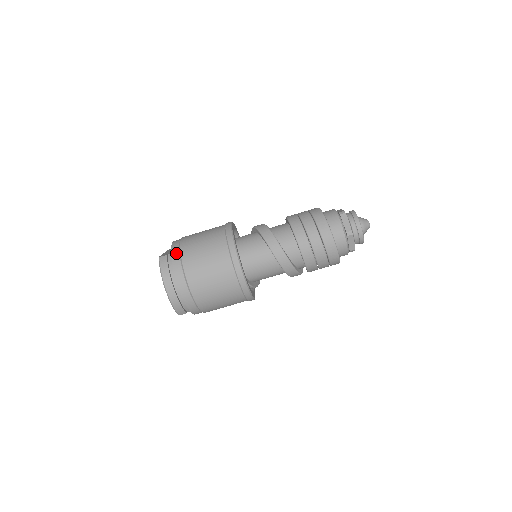
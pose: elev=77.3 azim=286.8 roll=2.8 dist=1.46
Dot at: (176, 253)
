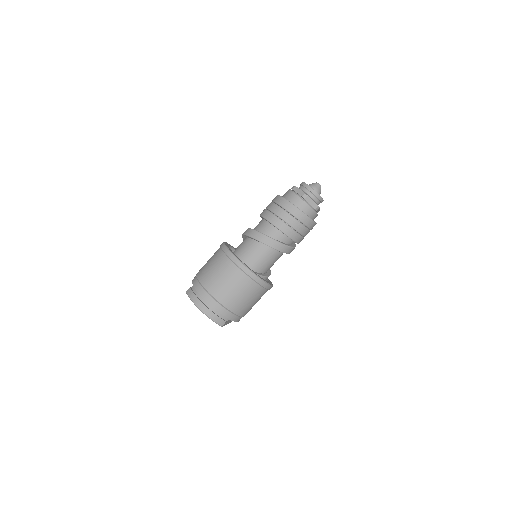
Dot at: (195, 282)
